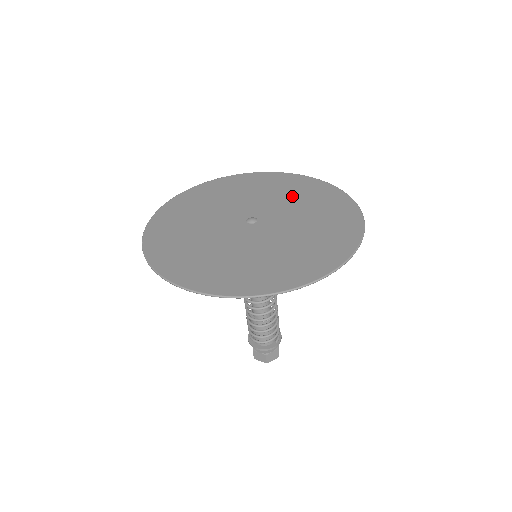
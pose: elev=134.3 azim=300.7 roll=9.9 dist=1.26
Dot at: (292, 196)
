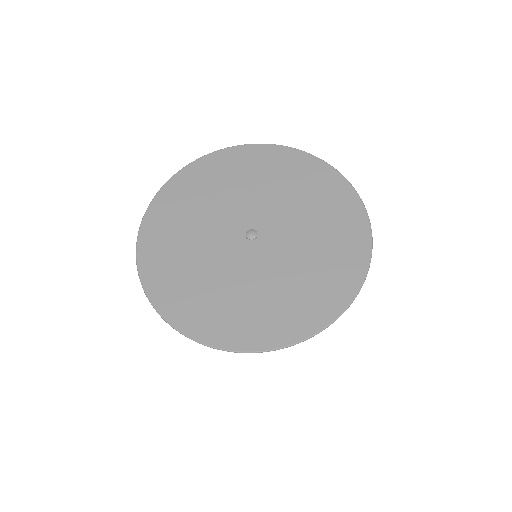
Dot at: (304, 200)
